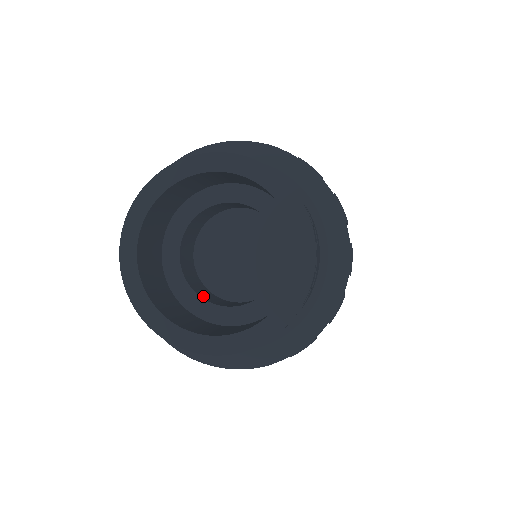
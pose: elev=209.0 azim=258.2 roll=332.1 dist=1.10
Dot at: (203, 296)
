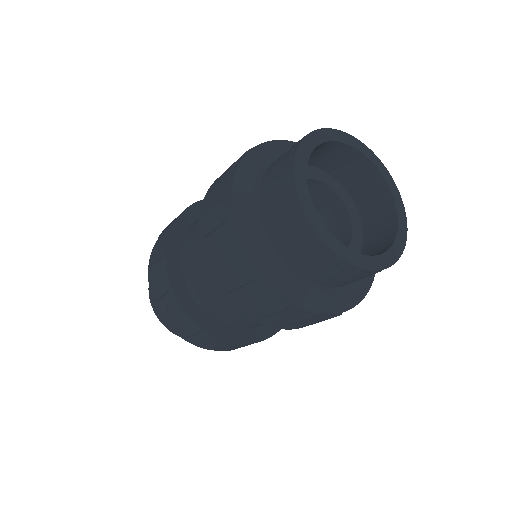
Dot at: occluded
